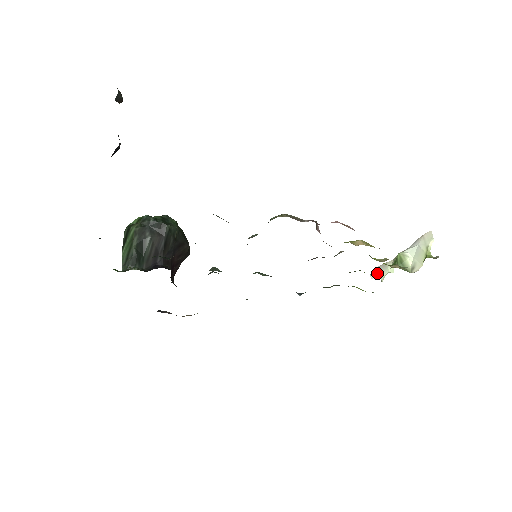
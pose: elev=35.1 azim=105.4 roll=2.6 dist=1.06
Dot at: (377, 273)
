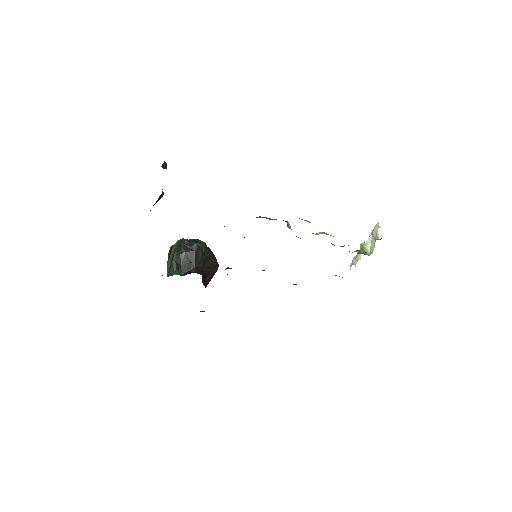
Dot at: (353, 263)
